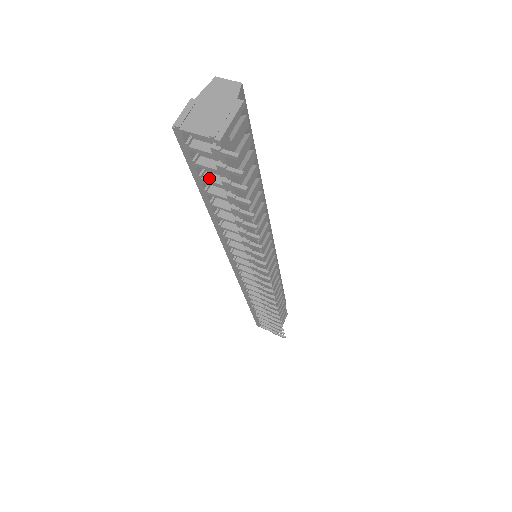
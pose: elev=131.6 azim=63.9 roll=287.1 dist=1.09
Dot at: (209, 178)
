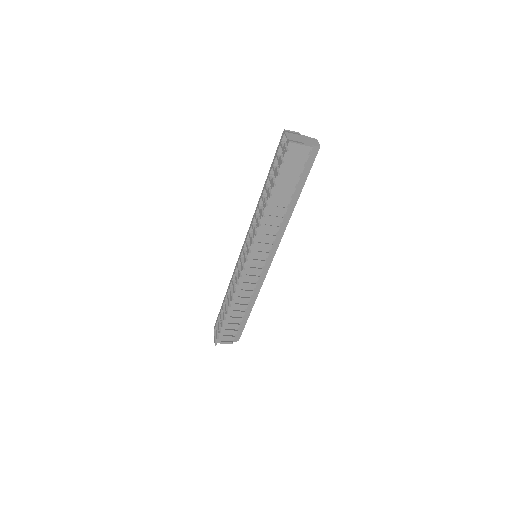
Dot at: (275, 167)
